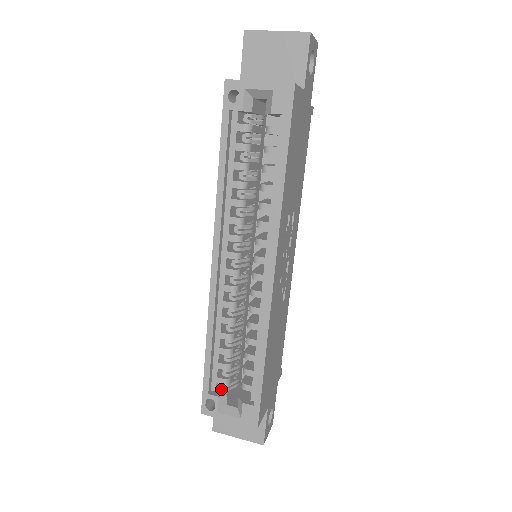
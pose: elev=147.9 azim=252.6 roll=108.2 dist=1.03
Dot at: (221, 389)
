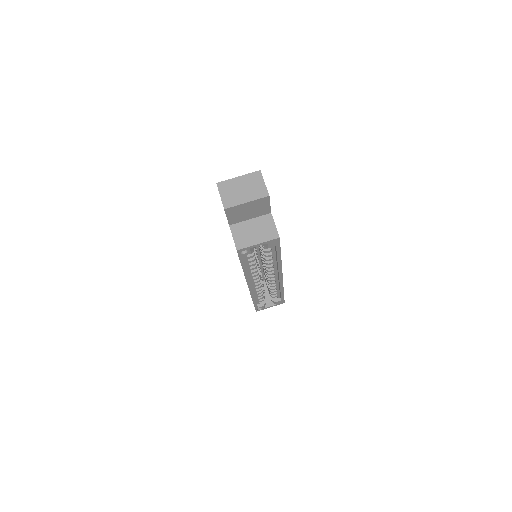
Dot at: occluded
